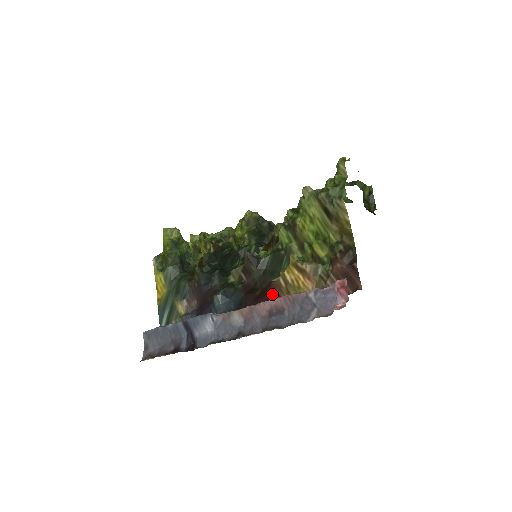
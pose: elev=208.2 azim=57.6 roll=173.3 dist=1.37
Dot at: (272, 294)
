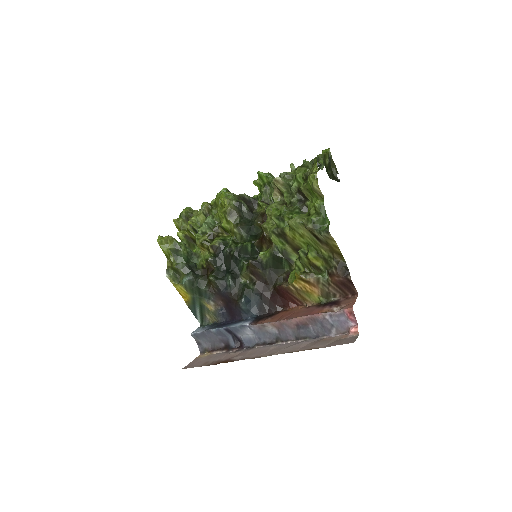
Dot at: (285, 294)
